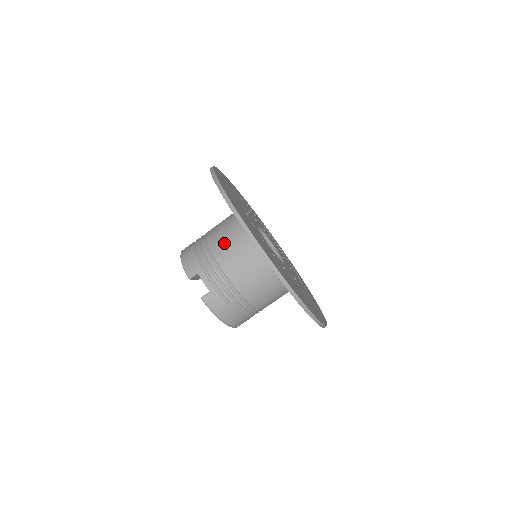
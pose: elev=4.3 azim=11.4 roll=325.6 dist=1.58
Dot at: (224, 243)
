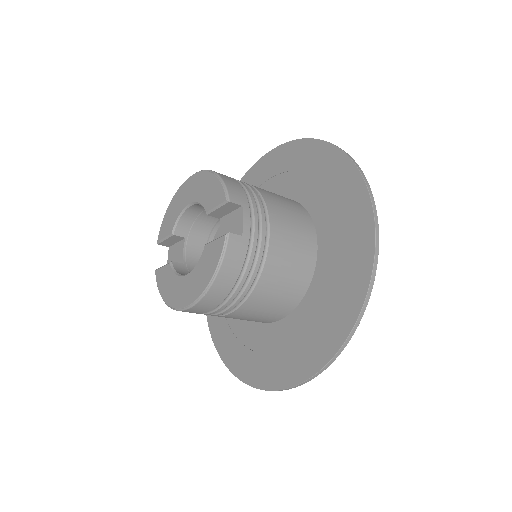
Dot at: (283, 208)
